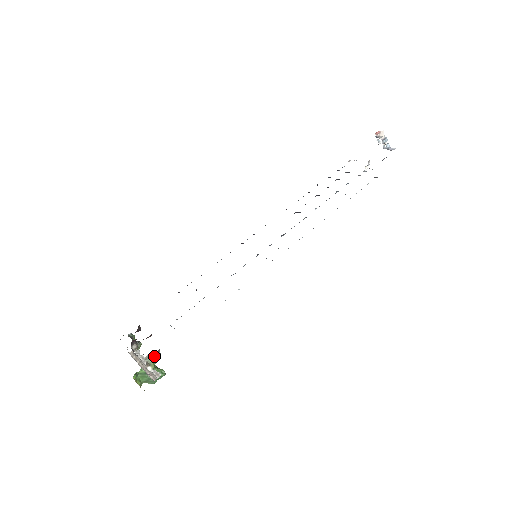
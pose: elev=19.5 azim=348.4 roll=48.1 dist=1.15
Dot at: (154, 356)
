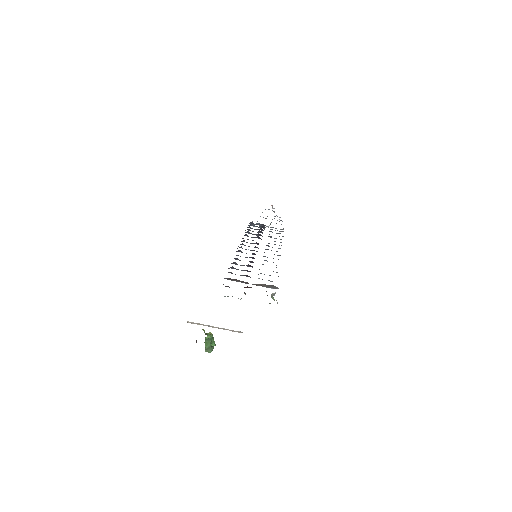
Dot at: (272, 296)
